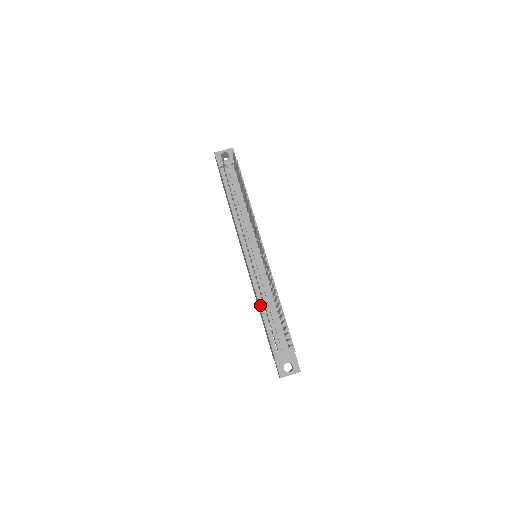
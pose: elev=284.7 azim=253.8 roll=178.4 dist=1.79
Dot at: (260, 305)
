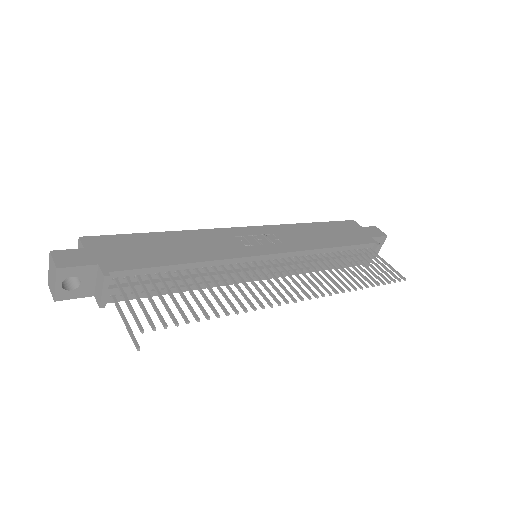
Dot at: occluded
